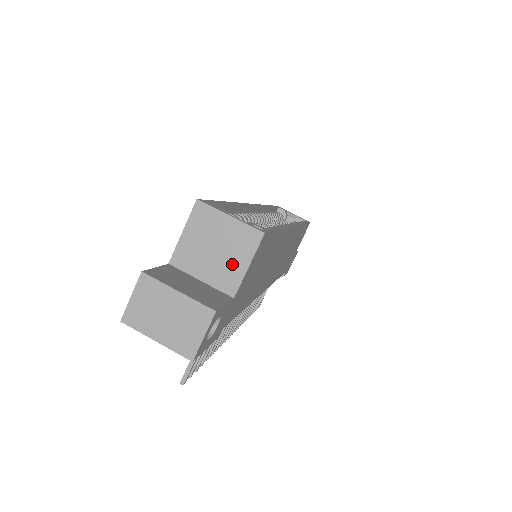
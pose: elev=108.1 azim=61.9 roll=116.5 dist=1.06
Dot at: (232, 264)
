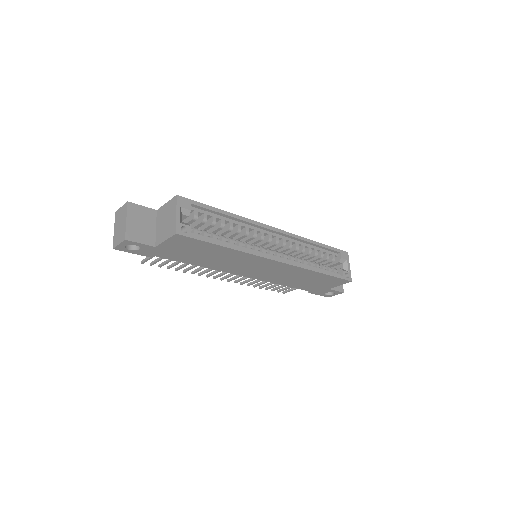
Dot at: (164, 233)
